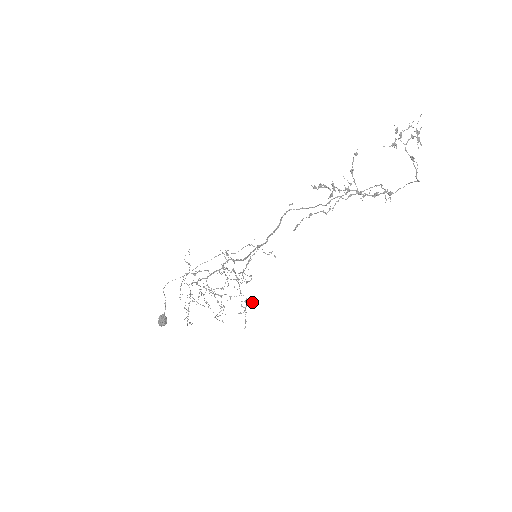
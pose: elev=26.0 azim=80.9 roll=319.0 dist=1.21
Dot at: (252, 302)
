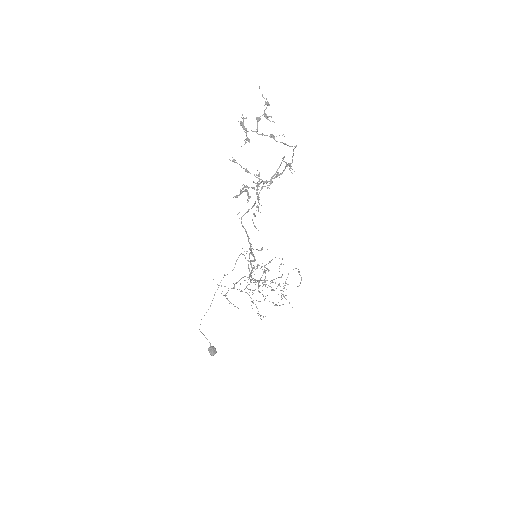
Dot at: occluded
